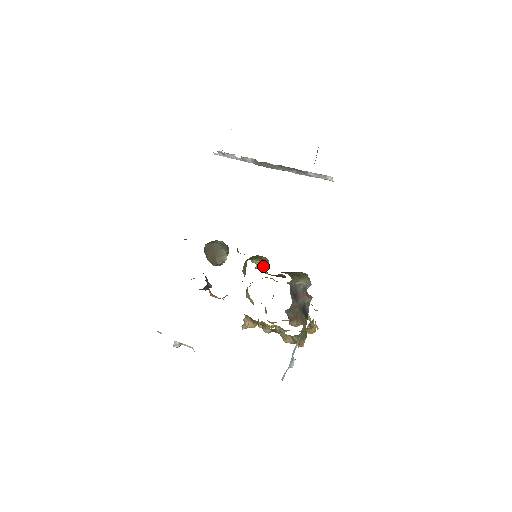
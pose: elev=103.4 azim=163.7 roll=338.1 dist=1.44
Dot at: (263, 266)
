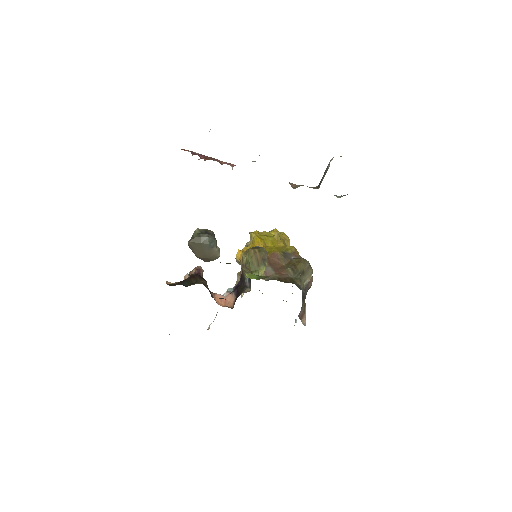
Dot at: occluded
